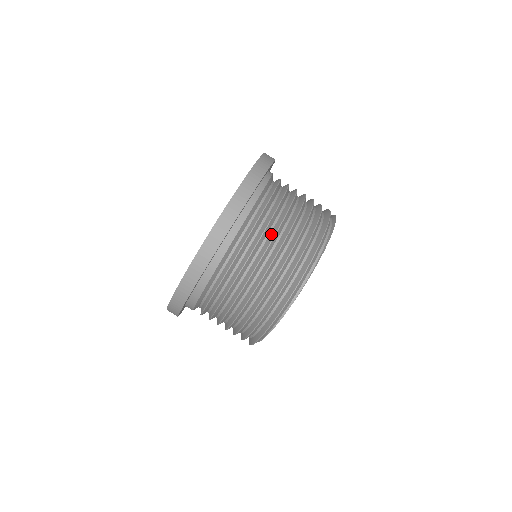
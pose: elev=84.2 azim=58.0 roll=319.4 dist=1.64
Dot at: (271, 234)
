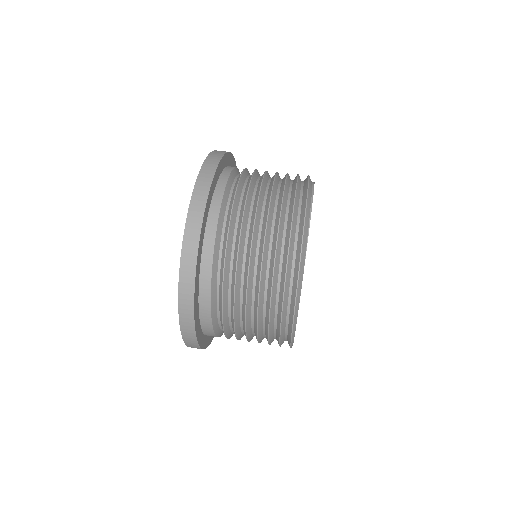
Dot at: occluded
